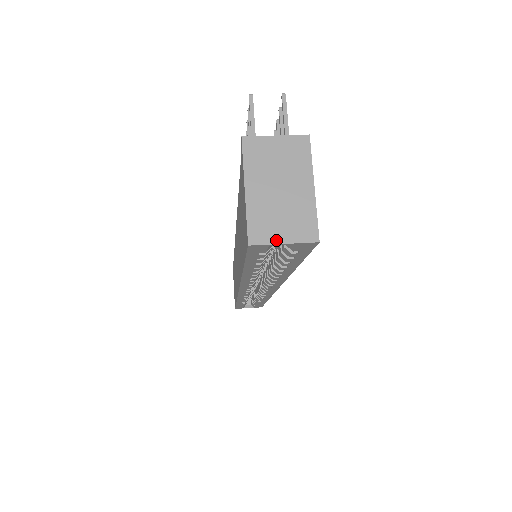
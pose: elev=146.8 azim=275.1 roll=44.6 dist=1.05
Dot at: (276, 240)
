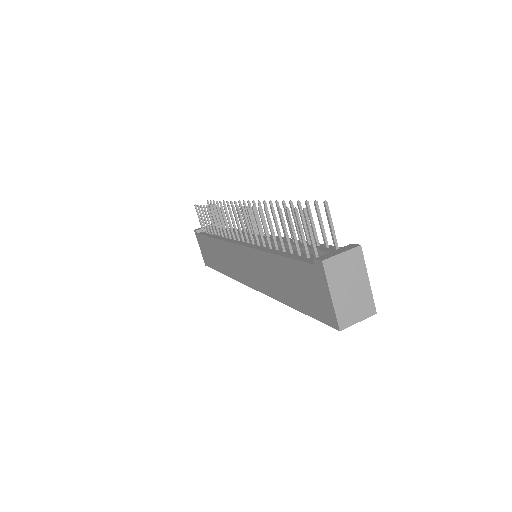
Dot at: (354, 322)
